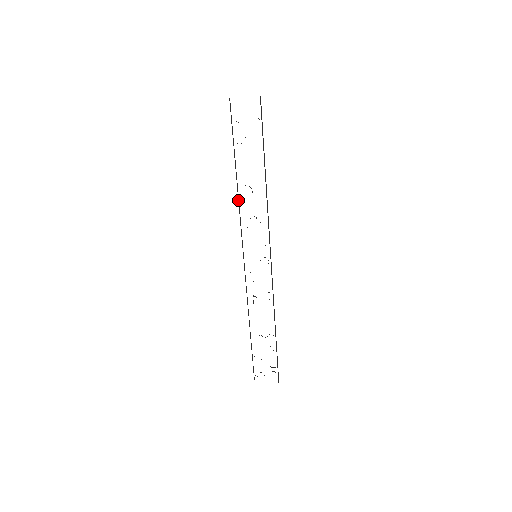
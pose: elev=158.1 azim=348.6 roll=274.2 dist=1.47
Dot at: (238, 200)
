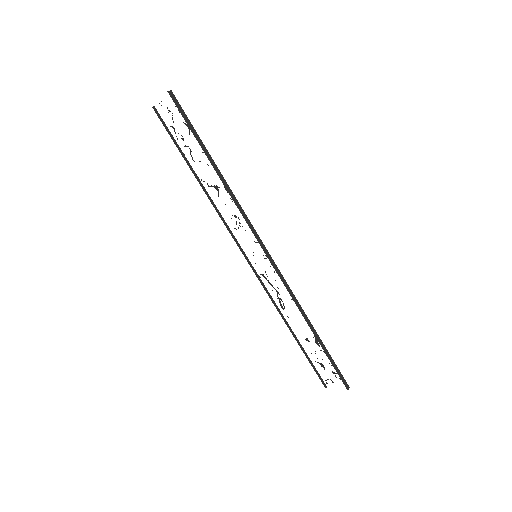
Dot at: (212, 203)
